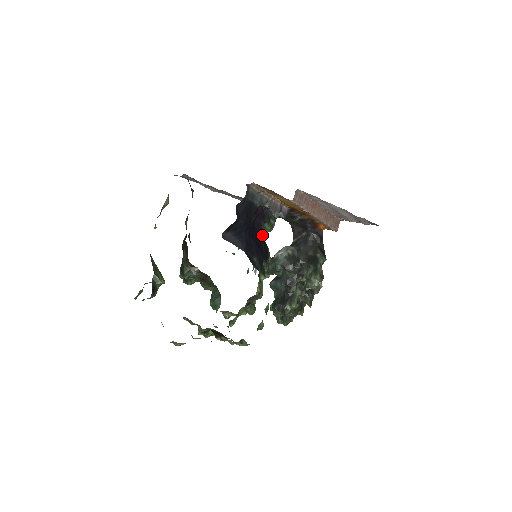
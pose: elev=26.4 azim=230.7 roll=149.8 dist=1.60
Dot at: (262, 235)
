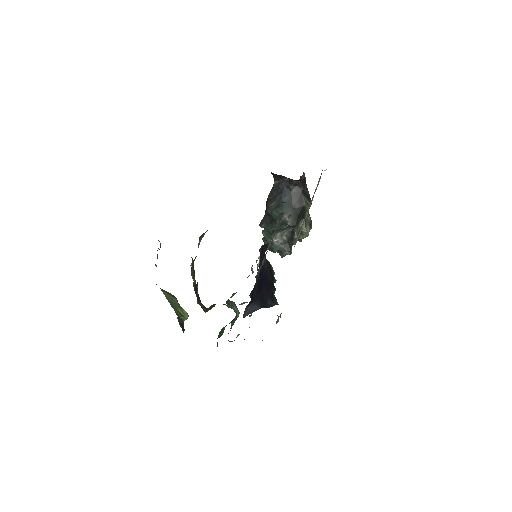
Dot at: (266, 267)
